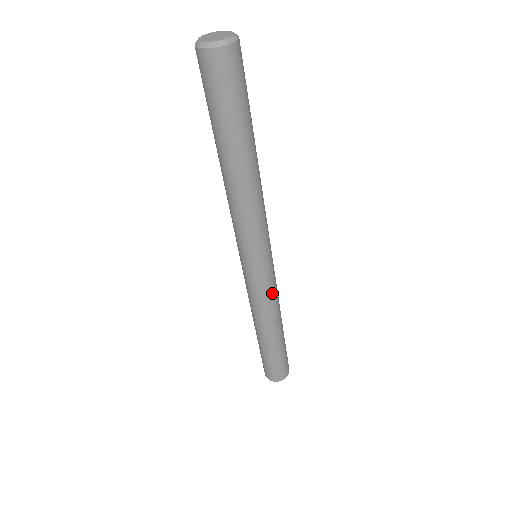
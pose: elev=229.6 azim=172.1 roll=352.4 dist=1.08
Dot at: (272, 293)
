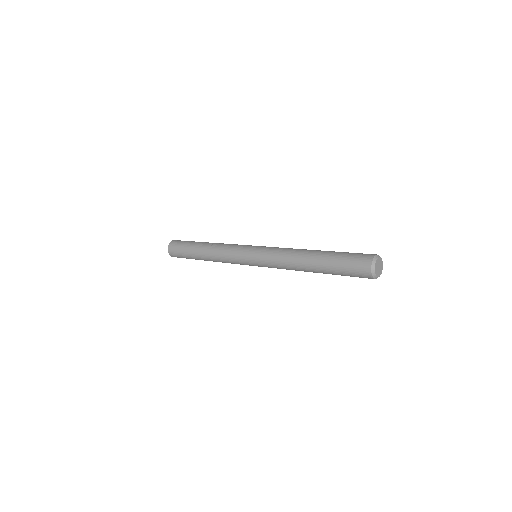
Dot at: occluded
